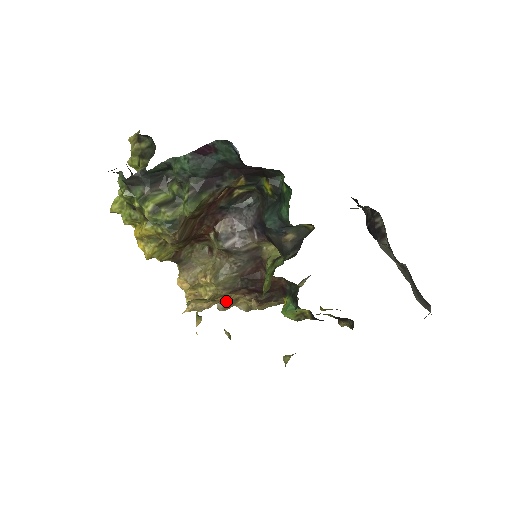
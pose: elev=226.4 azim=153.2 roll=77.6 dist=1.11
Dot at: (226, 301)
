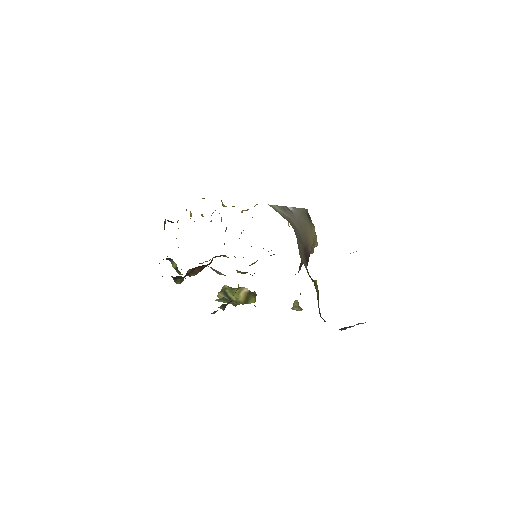
Dot at: occluded
